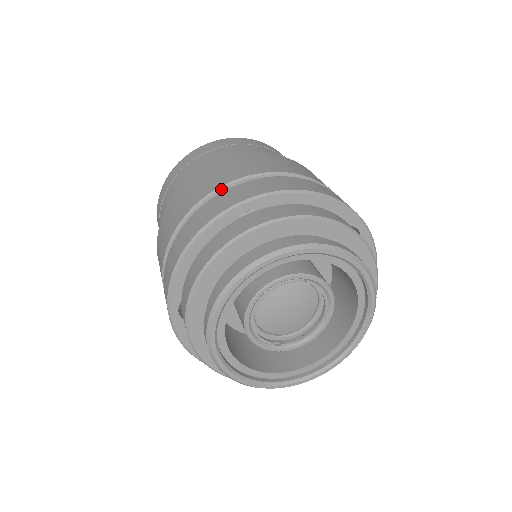
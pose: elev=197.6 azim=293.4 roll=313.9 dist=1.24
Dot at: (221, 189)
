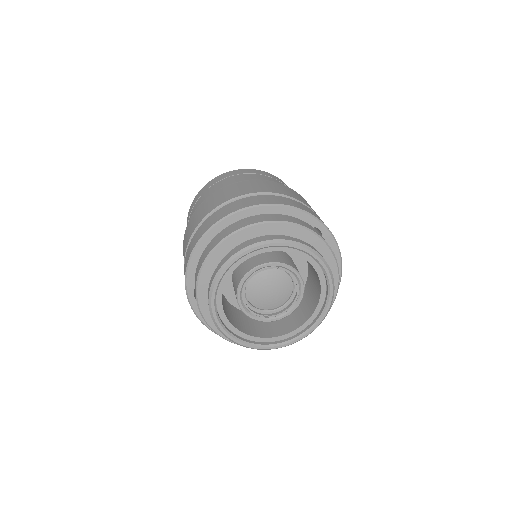
Dot at: (218, 208)
